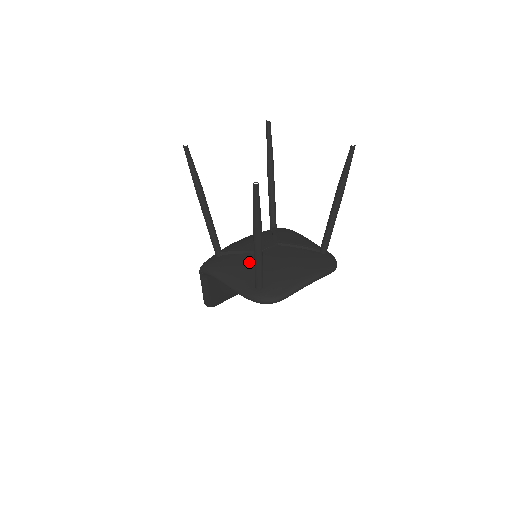
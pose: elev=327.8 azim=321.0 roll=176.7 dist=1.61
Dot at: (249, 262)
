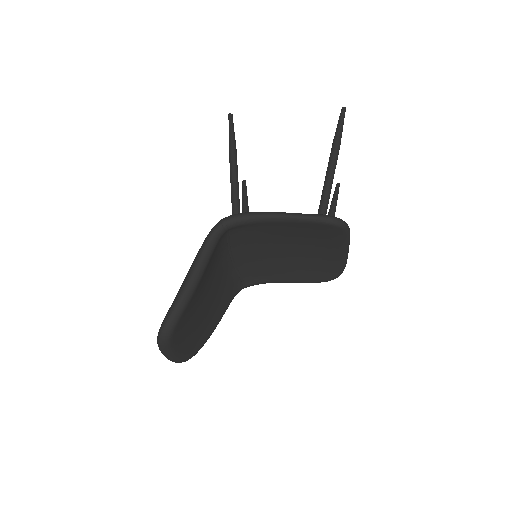
Dot at: occluded
